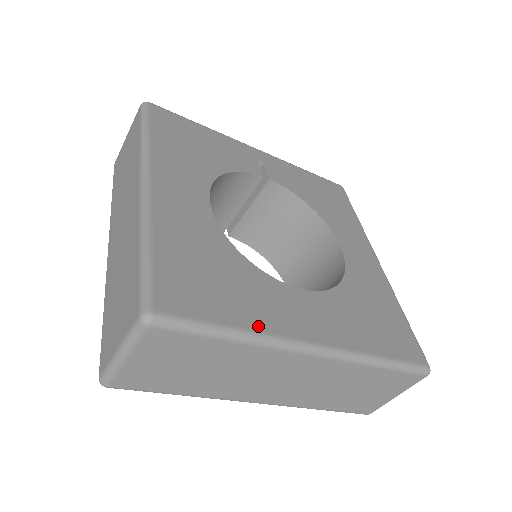
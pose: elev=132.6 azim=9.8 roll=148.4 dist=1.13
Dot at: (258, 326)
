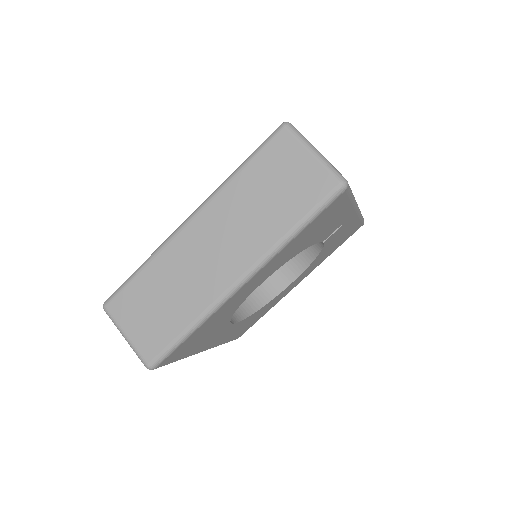
Dot at: occluded
